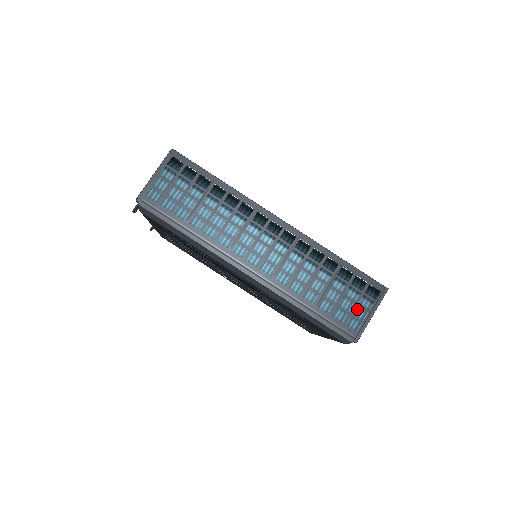
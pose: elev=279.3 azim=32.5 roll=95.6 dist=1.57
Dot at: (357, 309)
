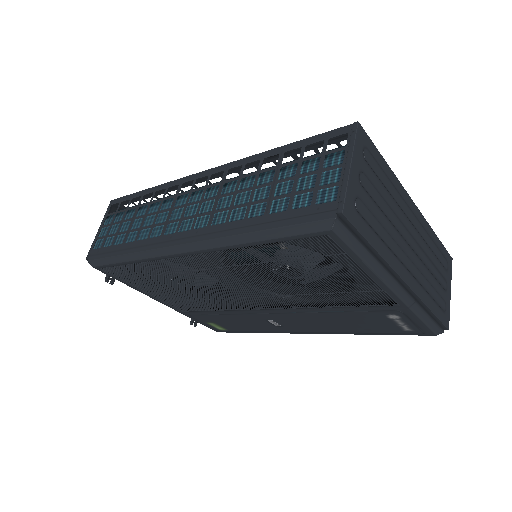
Dot at: (326, 177)
